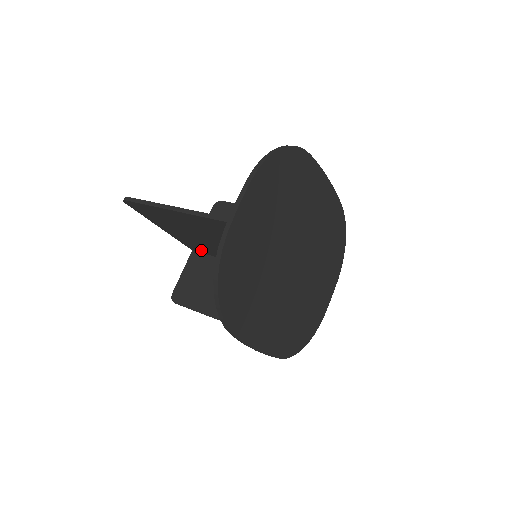
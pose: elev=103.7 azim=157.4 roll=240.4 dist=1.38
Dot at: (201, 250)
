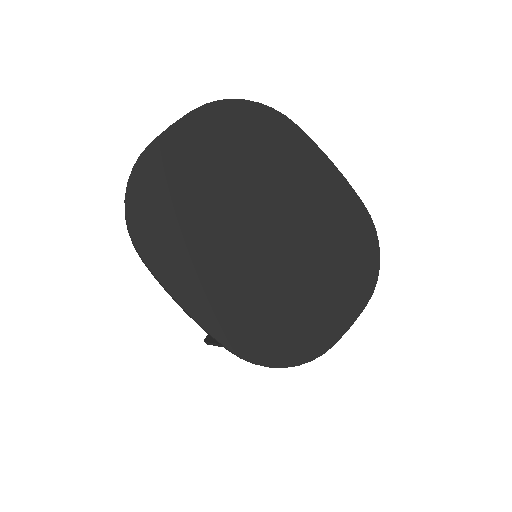
Dot at: occluded
